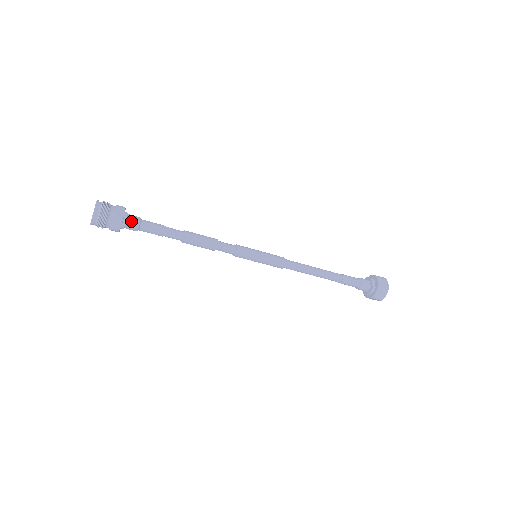
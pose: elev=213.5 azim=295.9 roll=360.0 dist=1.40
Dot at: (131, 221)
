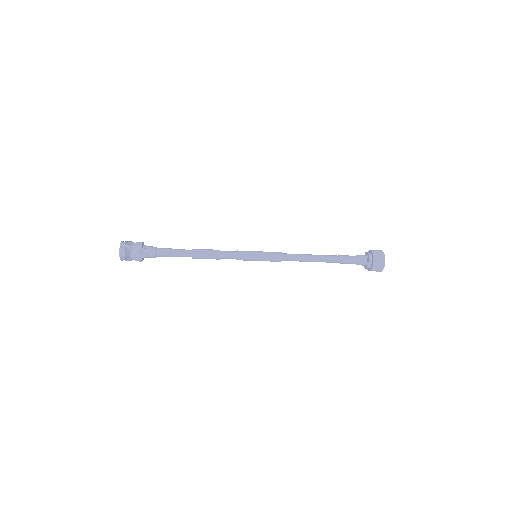
Dot at: (149, 257)
